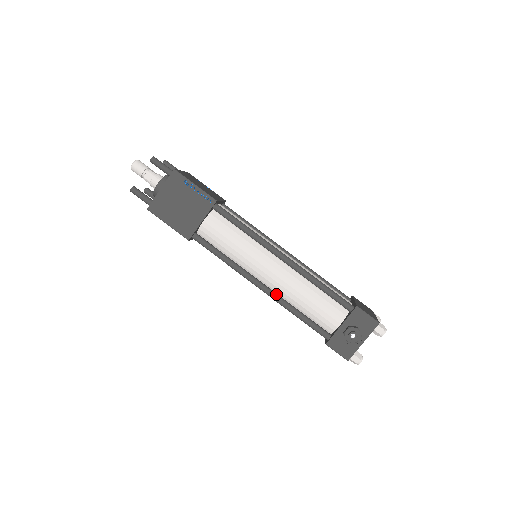
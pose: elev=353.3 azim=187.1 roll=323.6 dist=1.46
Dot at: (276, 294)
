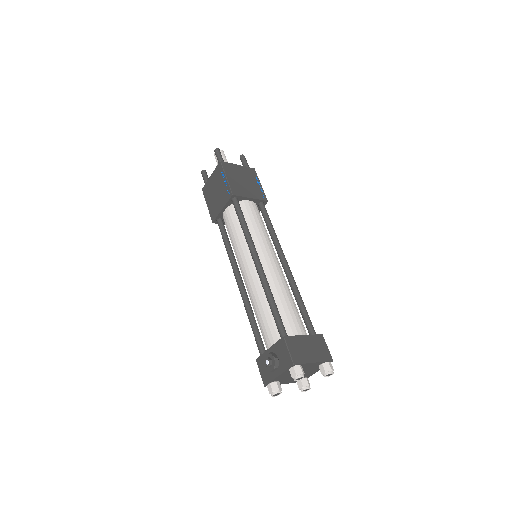
Dot at: (244, 294)
